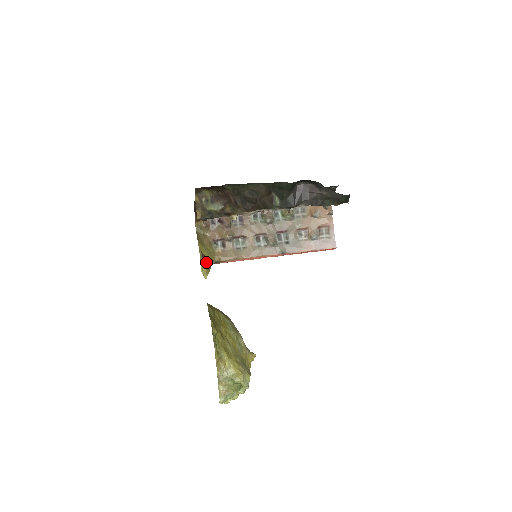
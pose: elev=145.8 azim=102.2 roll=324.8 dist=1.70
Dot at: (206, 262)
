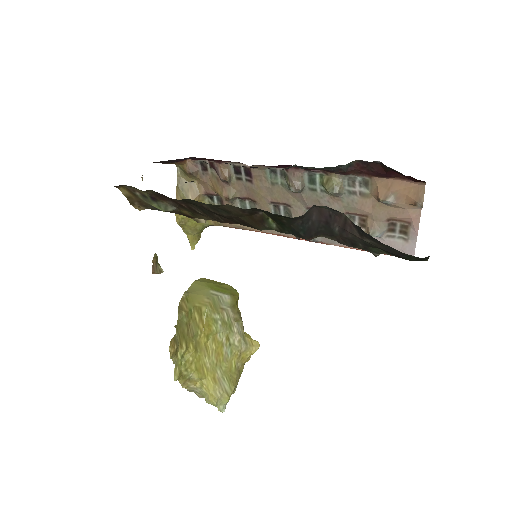
Dot at: (192, 229)
